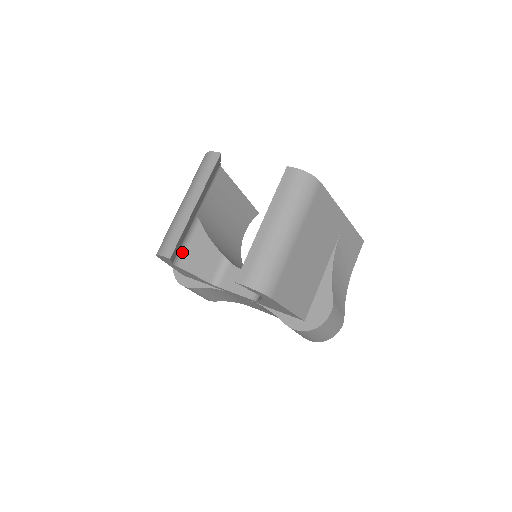
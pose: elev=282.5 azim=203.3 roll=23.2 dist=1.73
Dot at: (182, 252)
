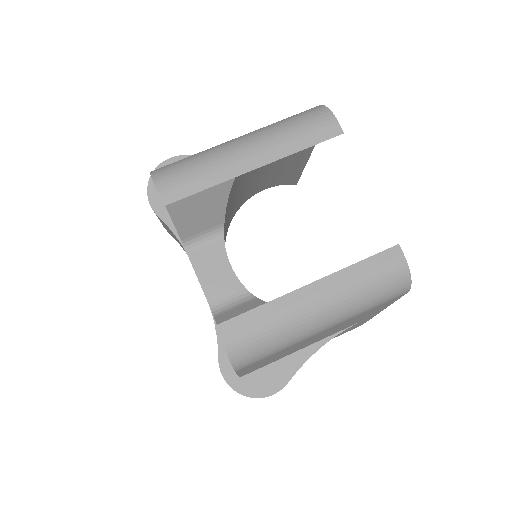
Dot at: occluded
